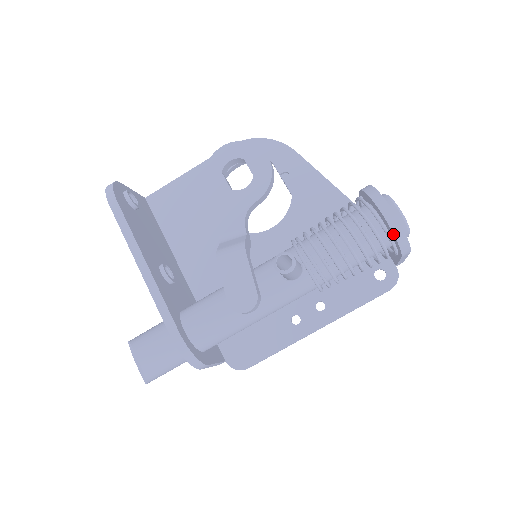
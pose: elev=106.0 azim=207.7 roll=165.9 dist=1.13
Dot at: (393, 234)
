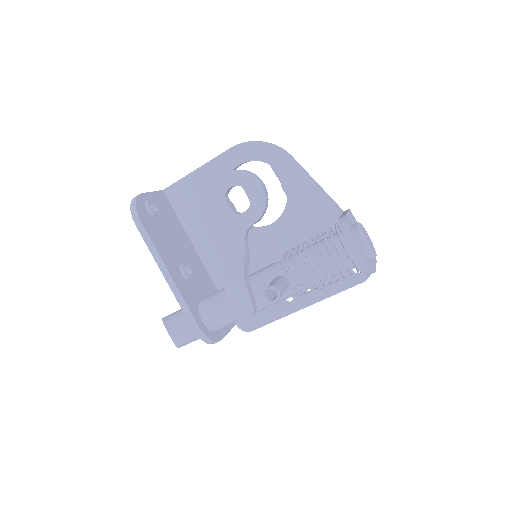
Dot at: (359, 267)
